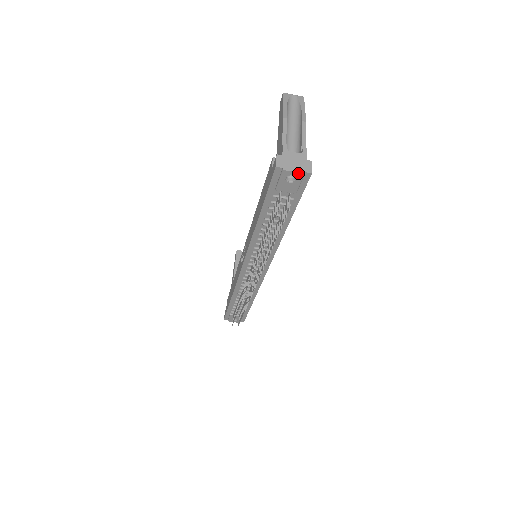
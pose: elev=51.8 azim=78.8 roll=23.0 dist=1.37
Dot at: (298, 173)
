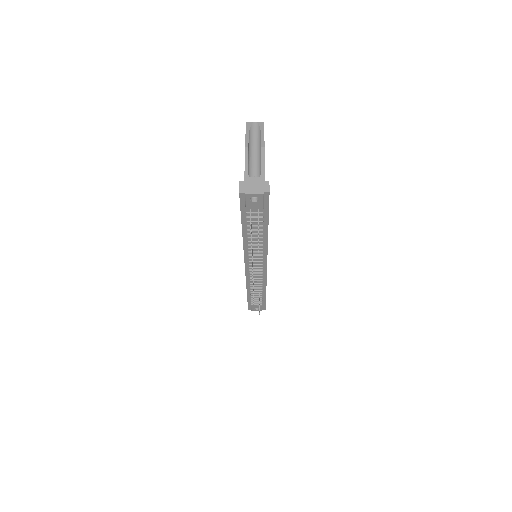
Dot at: (258, 194)
